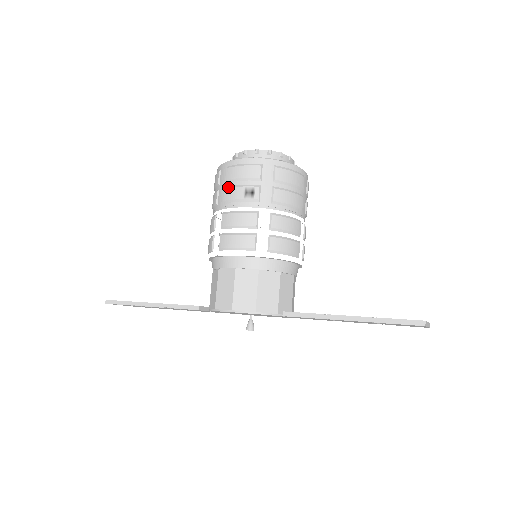
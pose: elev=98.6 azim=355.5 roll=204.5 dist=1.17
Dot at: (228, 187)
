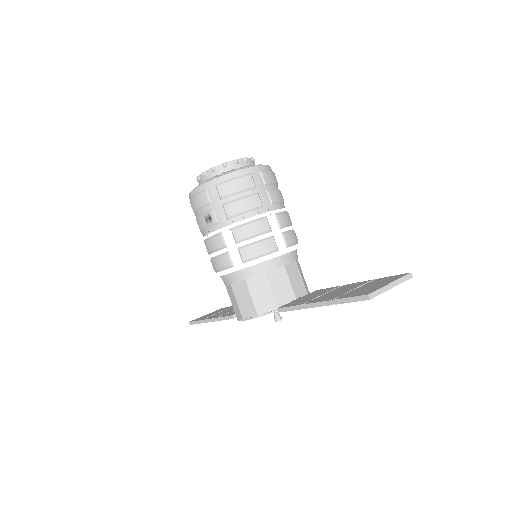
Dot at: (196, 218)
